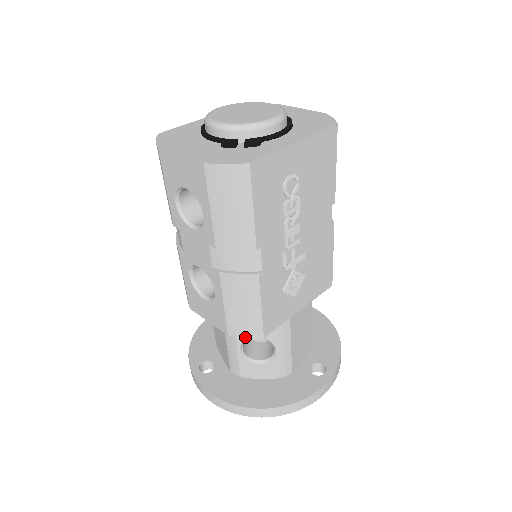
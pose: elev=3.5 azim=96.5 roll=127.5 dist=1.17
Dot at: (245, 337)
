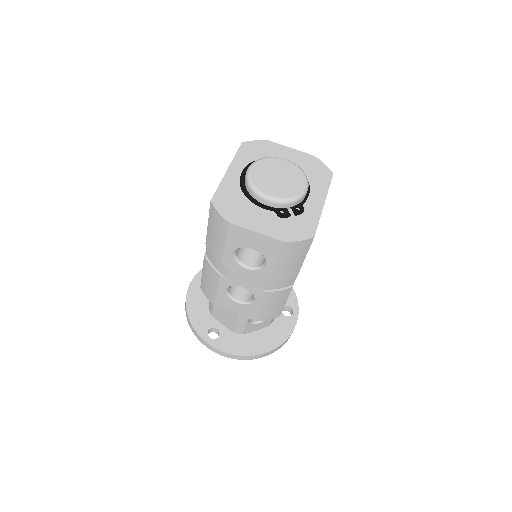
Dot at: (269, 319)
